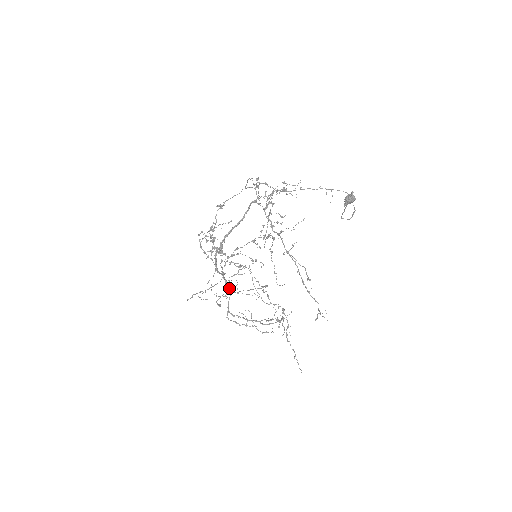
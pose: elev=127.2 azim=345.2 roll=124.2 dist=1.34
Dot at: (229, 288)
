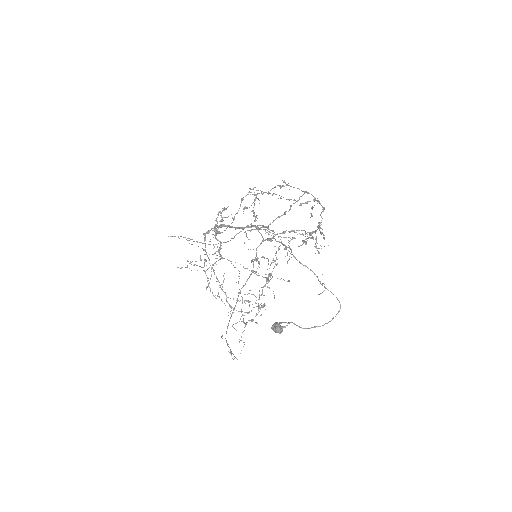
Dot at: (221, 255)
